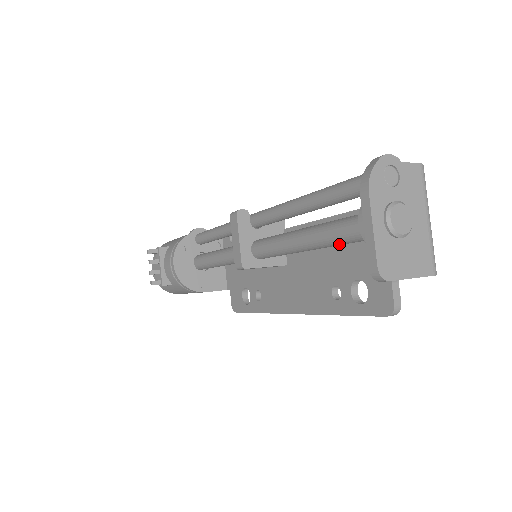
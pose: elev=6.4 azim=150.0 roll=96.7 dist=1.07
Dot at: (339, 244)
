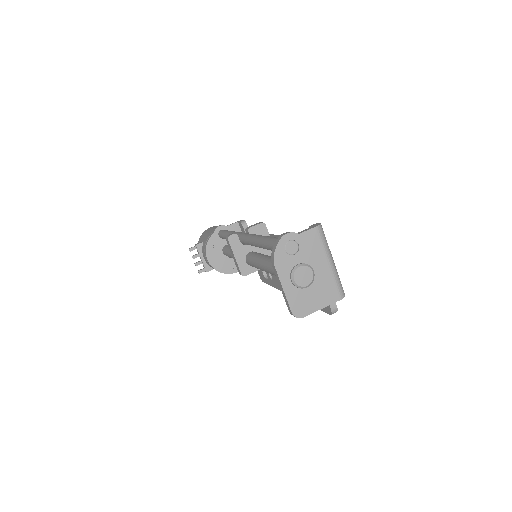
Dot at: occluded
